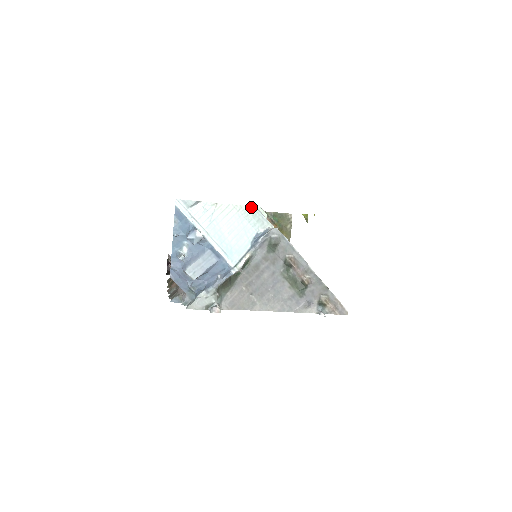
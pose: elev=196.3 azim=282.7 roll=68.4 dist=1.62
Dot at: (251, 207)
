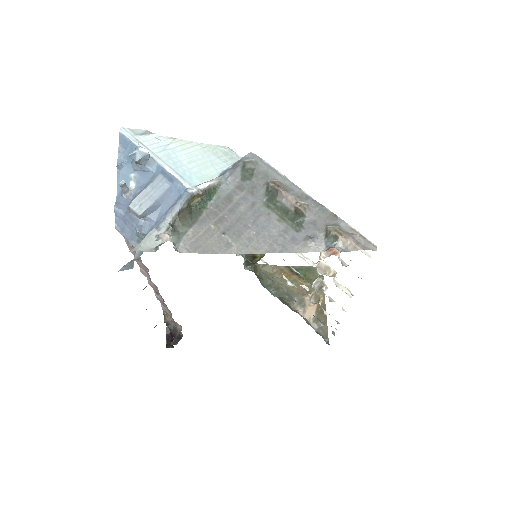
Dot at: (221, 146)
